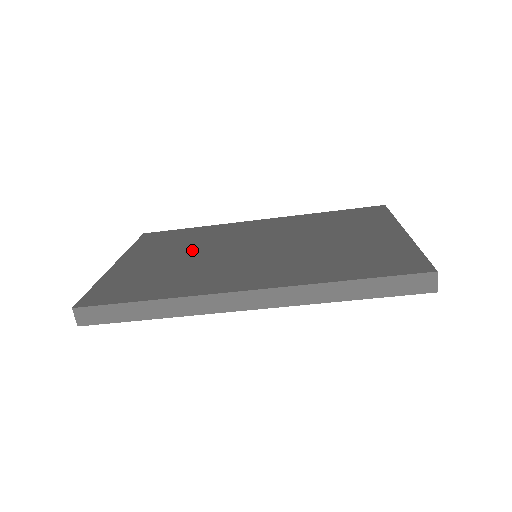
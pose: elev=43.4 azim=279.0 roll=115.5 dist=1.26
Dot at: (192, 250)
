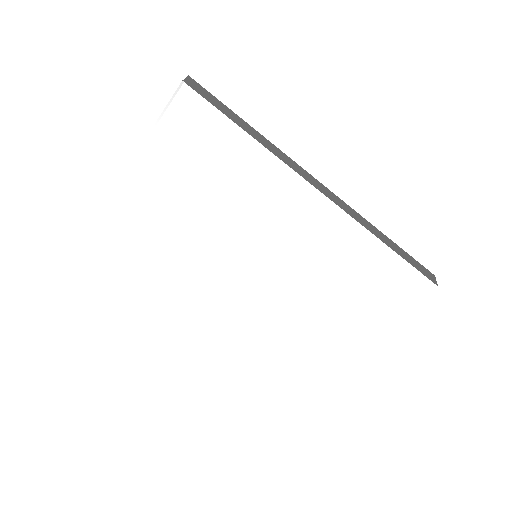
Dot at: occluded
